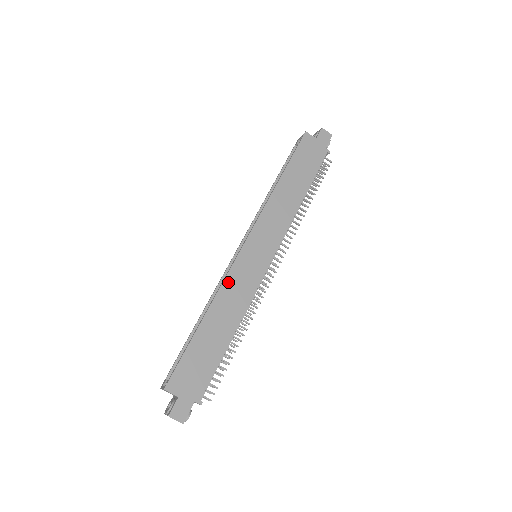
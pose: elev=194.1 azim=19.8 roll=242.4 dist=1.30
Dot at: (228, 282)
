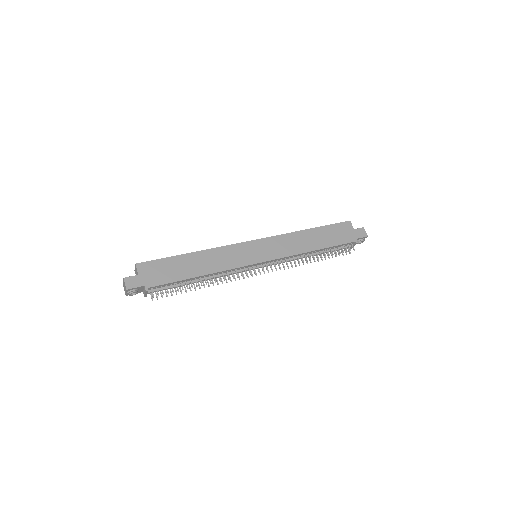
Dot at: (225, 249)
